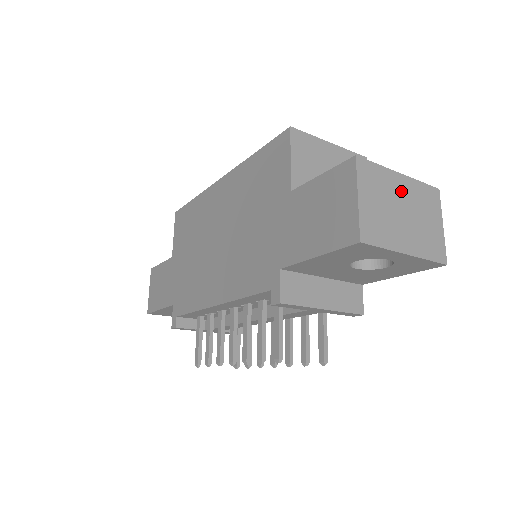
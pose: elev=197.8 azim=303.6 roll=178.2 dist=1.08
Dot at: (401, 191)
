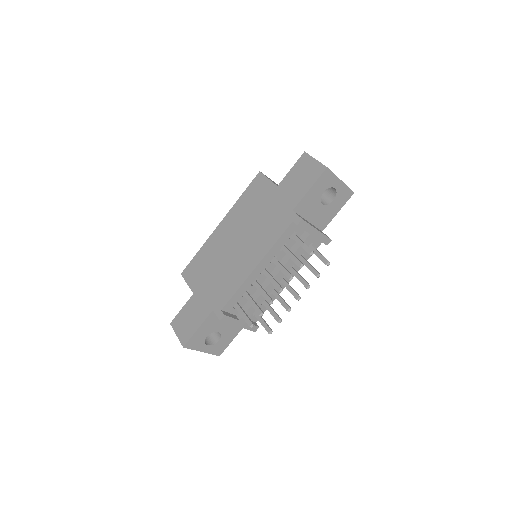
Dot at: occluded
